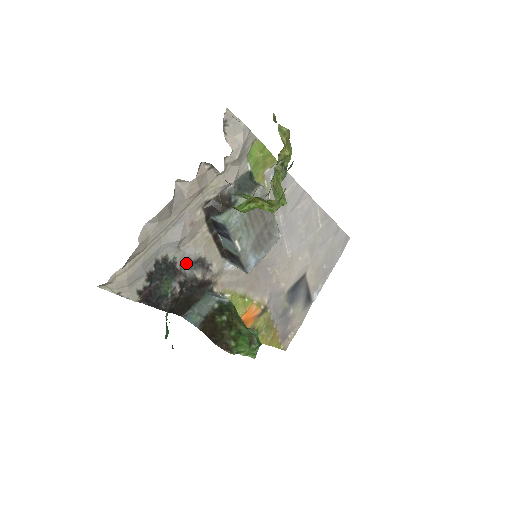
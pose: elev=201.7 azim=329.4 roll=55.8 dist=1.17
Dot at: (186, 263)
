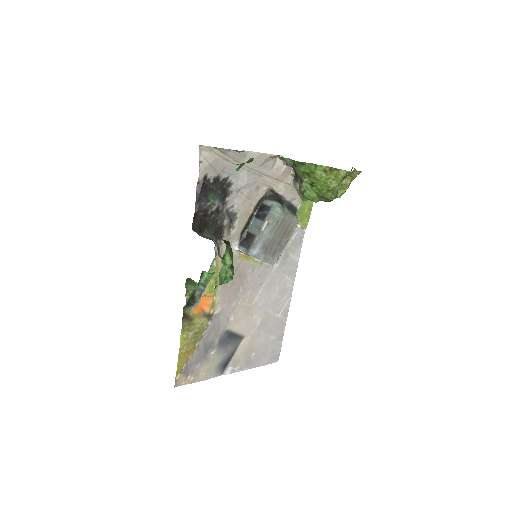
Dot at: (228, 207)
